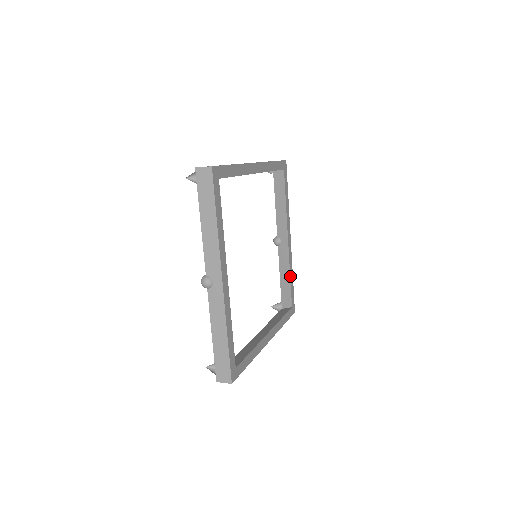
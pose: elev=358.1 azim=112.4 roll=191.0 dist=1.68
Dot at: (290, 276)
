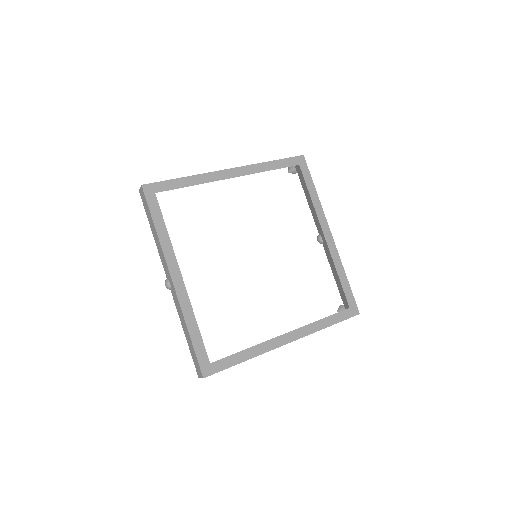
Dot at: (338, 273)
